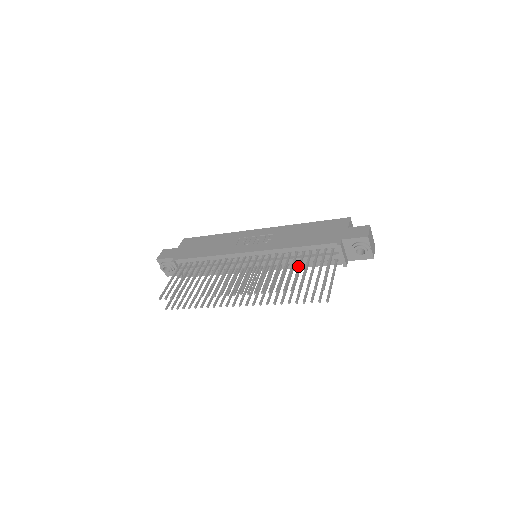
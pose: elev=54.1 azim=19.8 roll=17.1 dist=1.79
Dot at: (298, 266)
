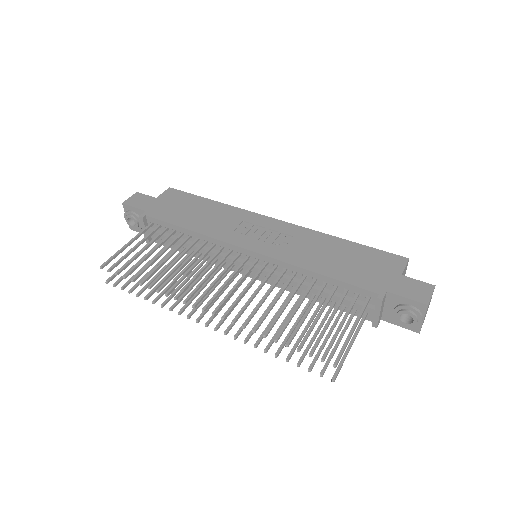
Dot at: (310, 305)
